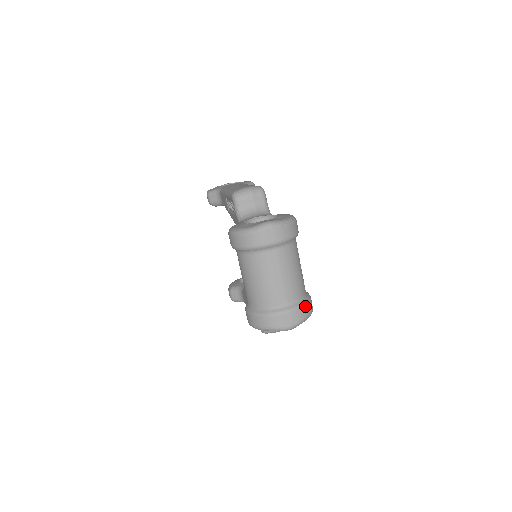
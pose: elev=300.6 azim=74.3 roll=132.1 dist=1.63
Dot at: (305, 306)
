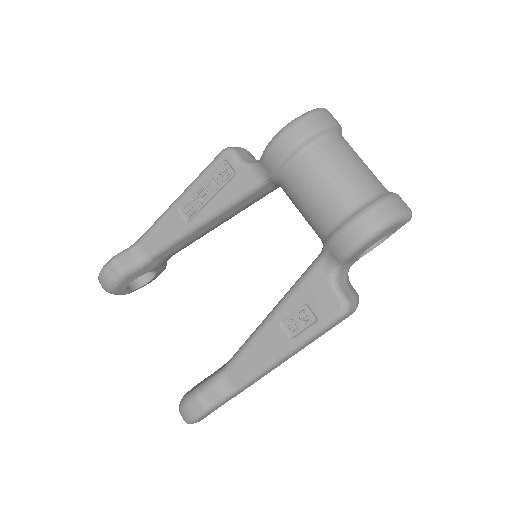
Dot at: occluded
